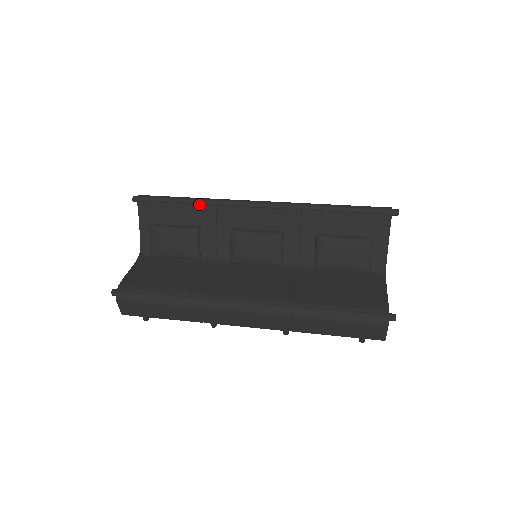
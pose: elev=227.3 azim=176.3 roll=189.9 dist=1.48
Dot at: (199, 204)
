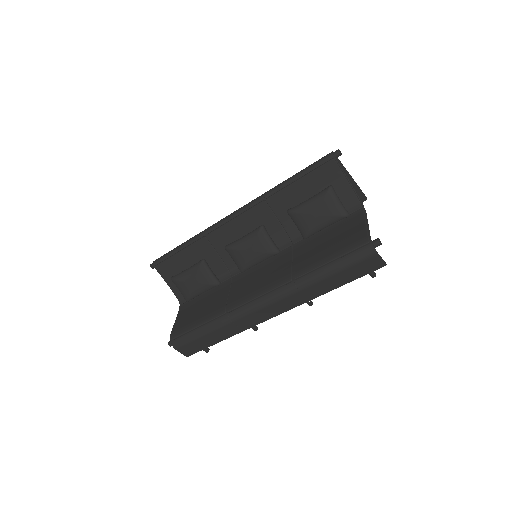
Dot at: (193, 242)
